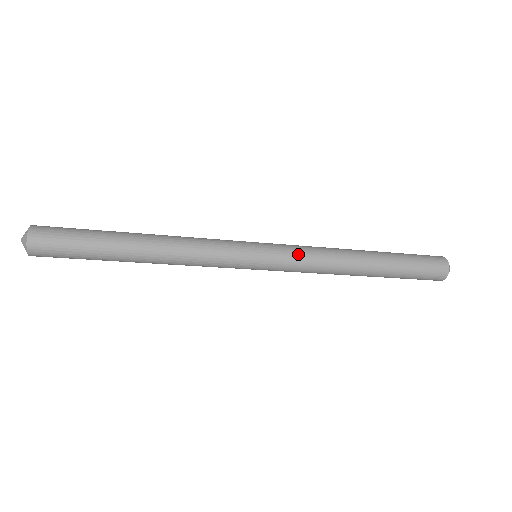
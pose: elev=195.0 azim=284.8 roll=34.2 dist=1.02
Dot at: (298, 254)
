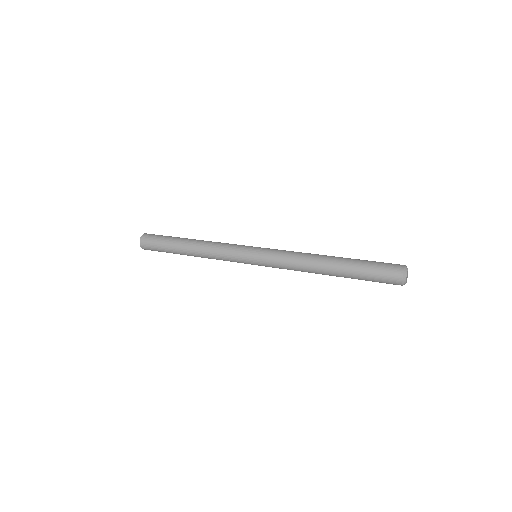
Dot at: (278, 255)
